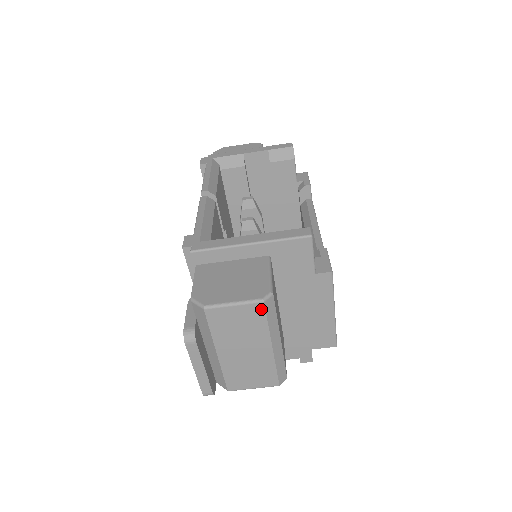
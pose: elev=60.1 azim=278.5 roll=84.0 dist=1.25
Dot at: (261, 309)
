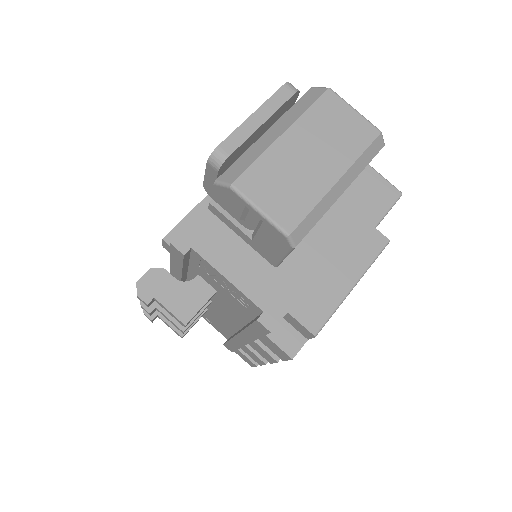
Dot at: (372, 136)
